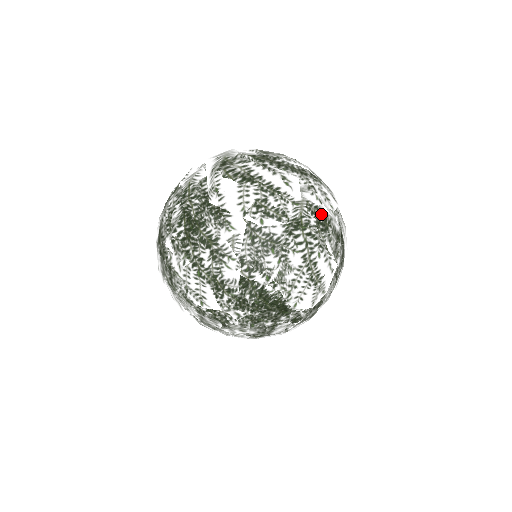
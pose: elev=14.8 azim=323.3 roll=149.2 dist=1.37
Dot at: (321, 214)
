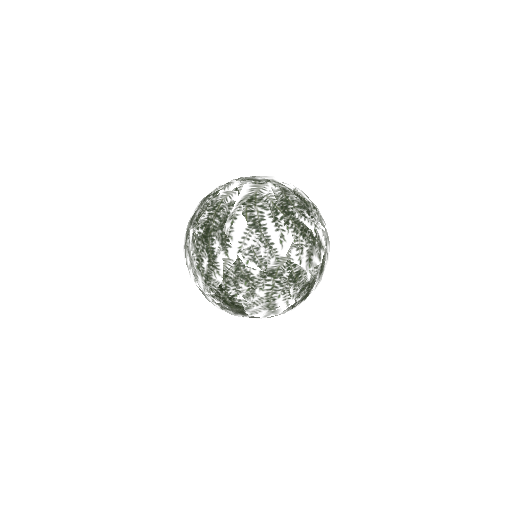
Dot at: (296, 271)
